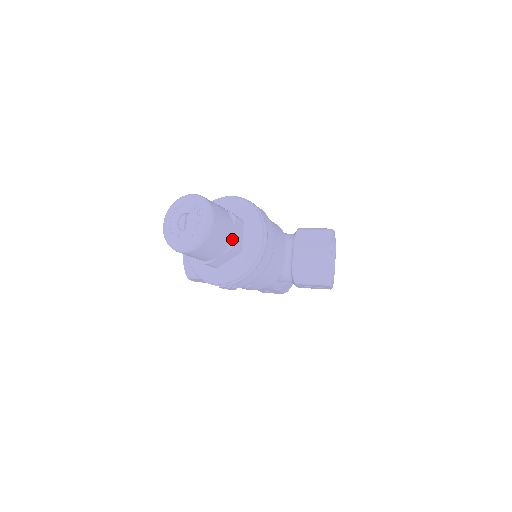
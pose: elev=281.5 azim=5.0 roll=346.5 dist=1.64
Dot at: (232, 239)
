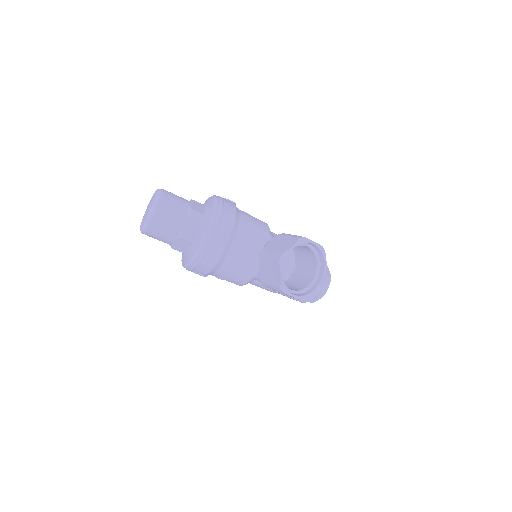
Dot at: (182, 229)
